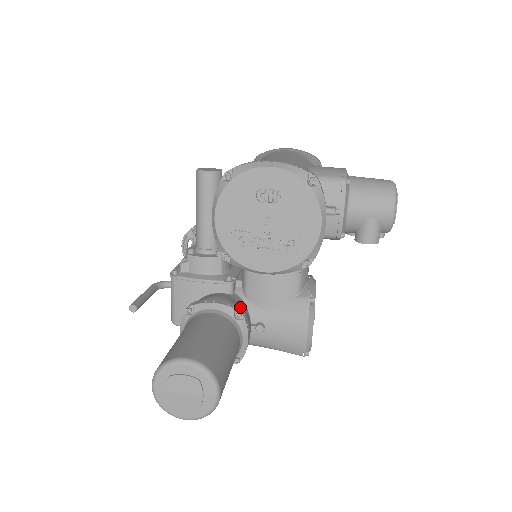
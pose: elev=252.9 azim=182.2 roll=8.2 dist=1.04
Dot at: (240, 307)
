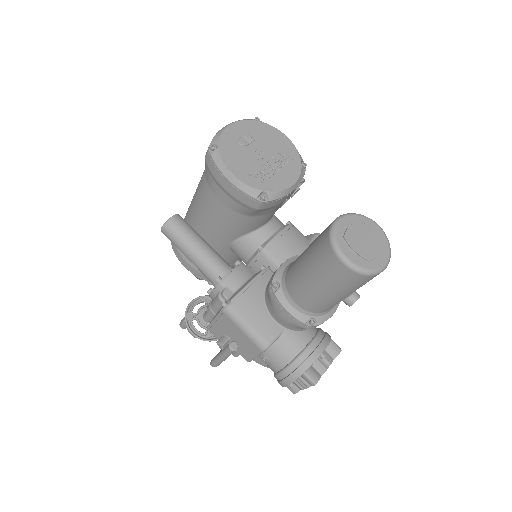
Dot at: occluded
